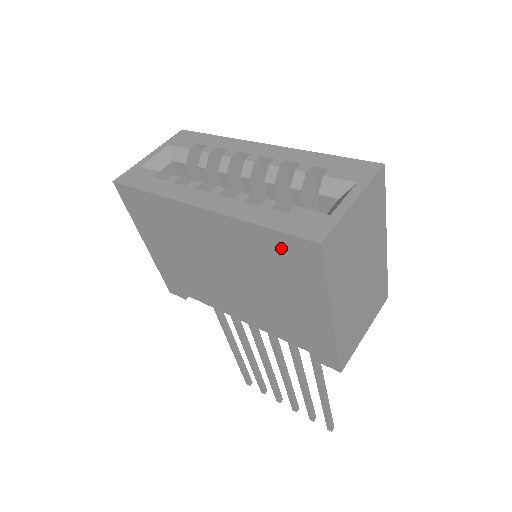
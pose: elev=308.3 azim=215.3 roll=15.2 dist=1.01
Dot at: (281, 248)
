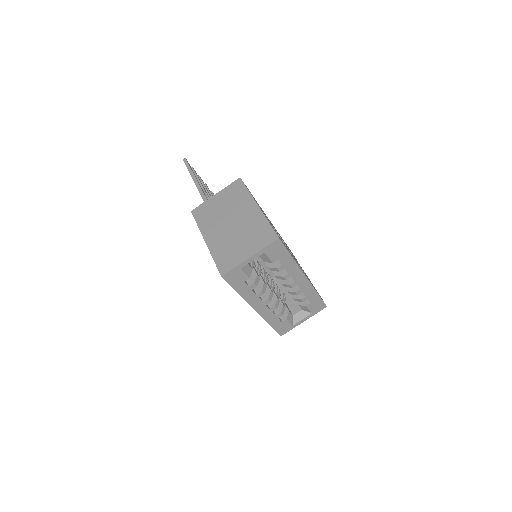
Dot at: occluded
